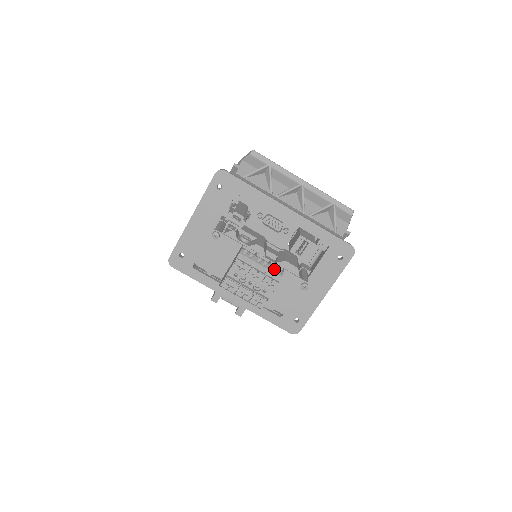
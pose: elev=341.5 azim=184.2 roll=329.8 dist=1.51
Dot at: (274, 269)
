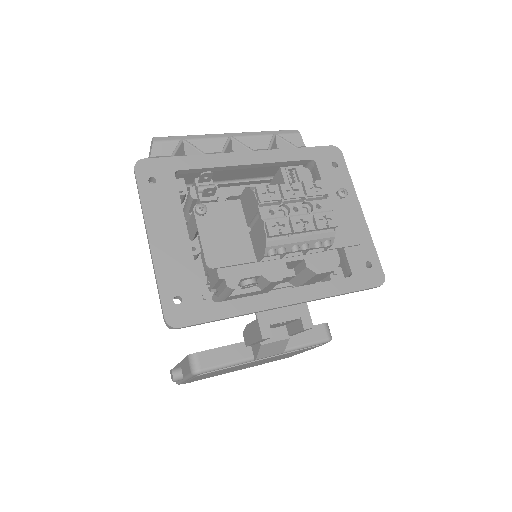
Dot at: occluded
